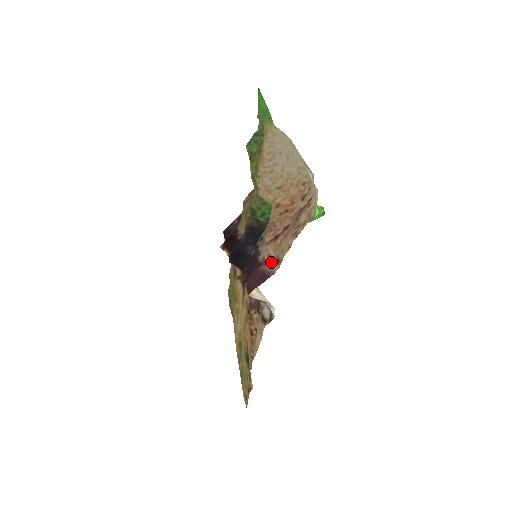
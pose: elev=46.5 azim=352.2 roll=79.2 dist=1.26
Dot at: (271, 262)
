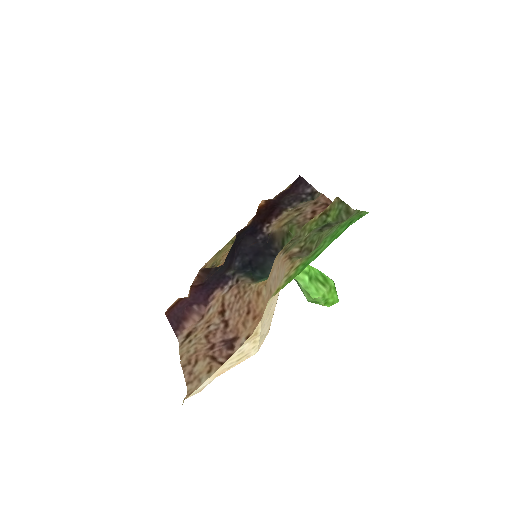
Dot at: (202, 317)
